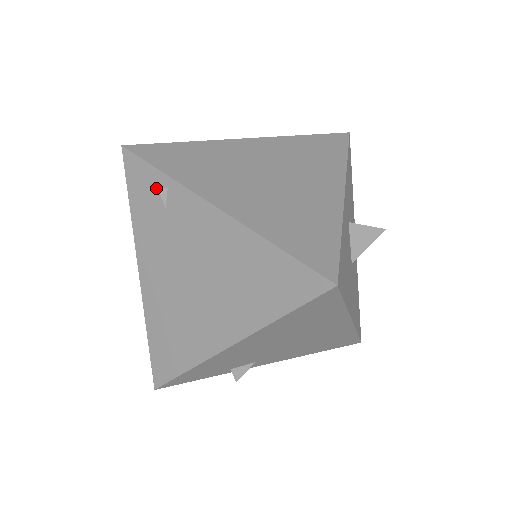
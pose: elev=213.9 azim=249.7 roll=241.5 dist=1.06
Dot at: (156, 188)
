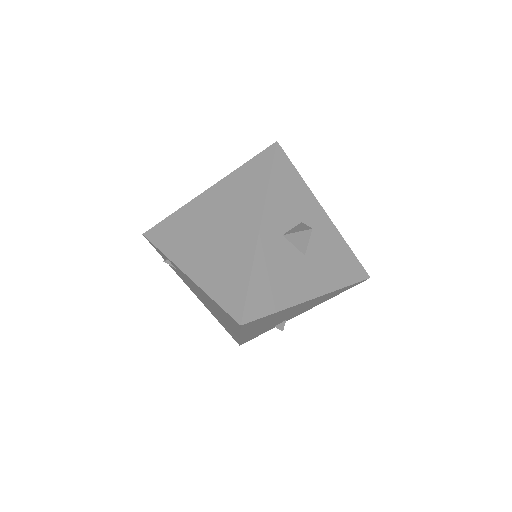
Dot at: (166, 258)
